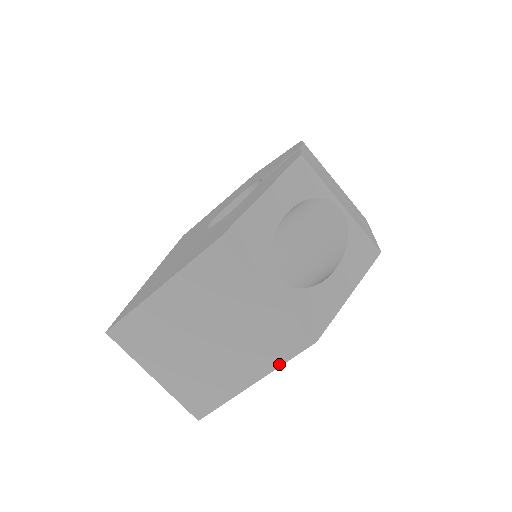
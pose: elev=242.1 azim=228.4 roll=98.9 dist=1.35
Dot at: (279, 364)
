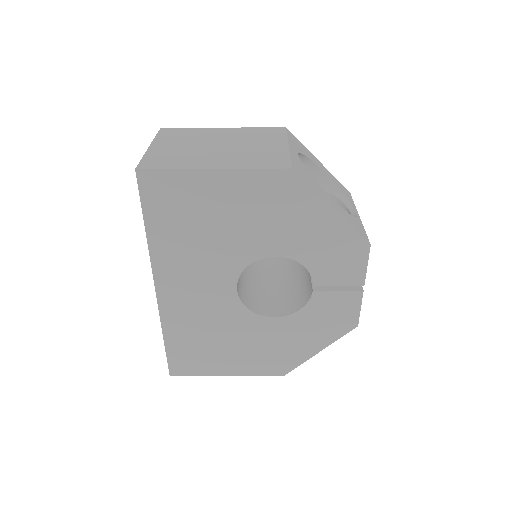
Dot at: occluded
